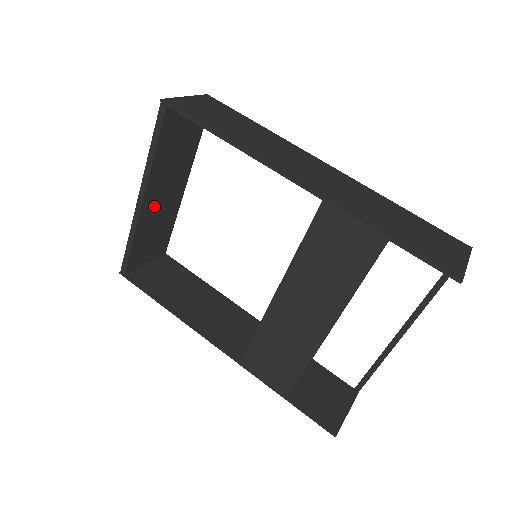
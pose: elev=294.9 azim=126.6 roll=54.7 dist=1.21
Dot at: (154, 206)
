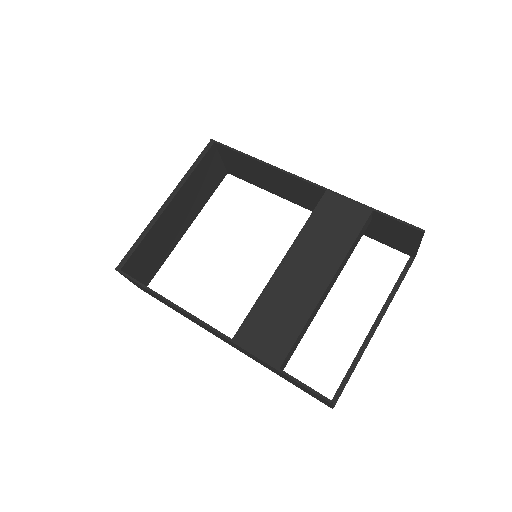
Dot at: (169, 220)
